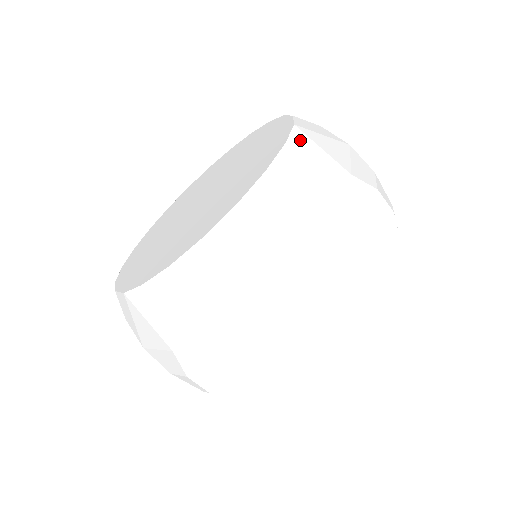
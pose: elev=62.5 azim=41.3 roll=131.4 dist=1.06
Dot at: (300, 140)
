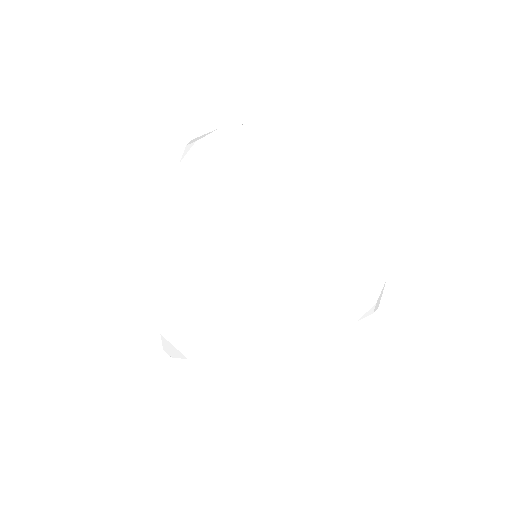
Dot at: occluded
